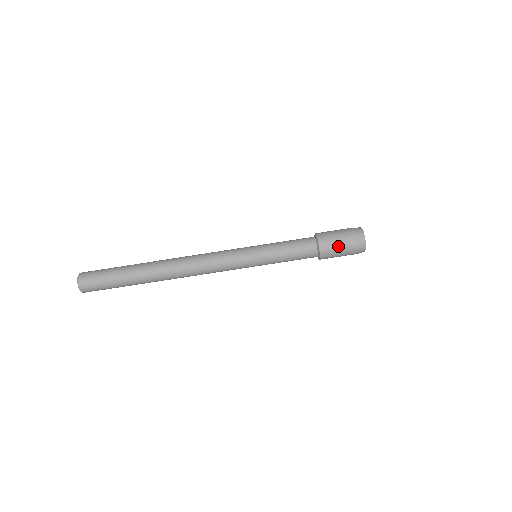
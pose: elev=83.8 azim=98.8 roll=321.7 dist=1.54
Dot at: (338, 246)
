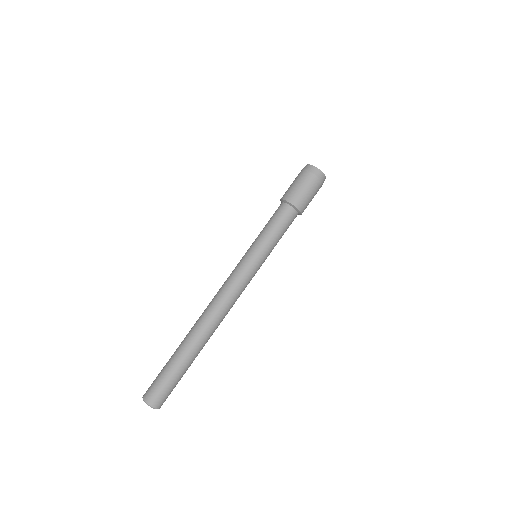
Dot at: (301, 189)
